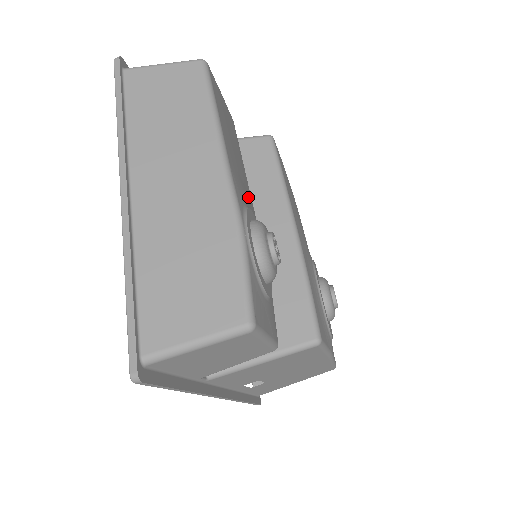
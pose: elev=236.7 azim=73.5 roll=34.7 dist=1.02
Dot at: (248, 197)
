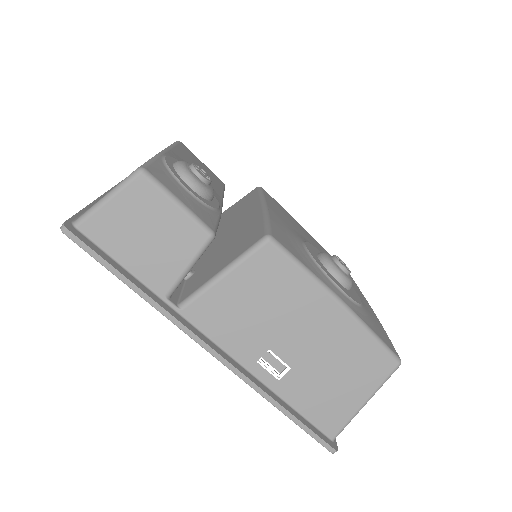
Dot at: occluded
